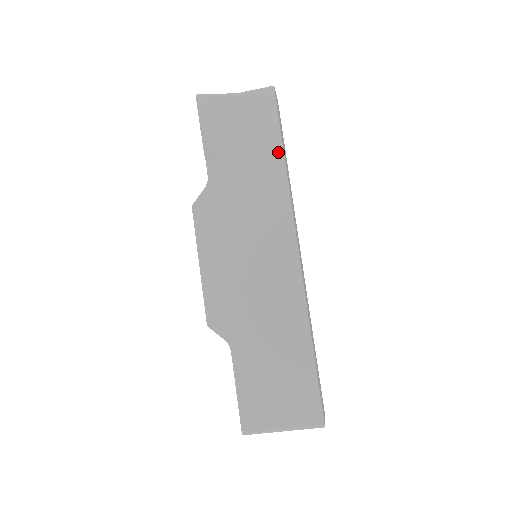
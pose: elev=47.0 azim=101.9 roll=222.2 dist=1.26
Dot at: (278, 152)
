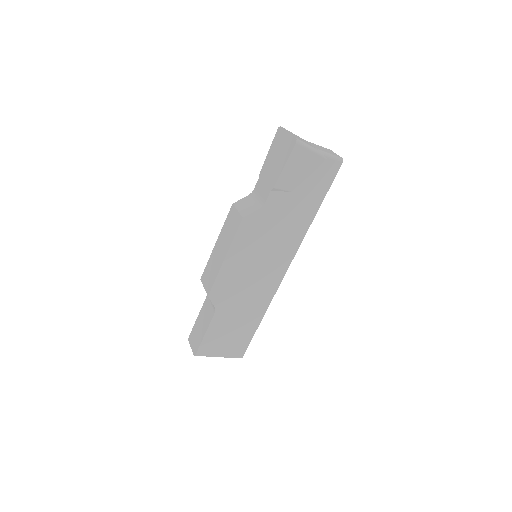
Dot at: (316, 207)
